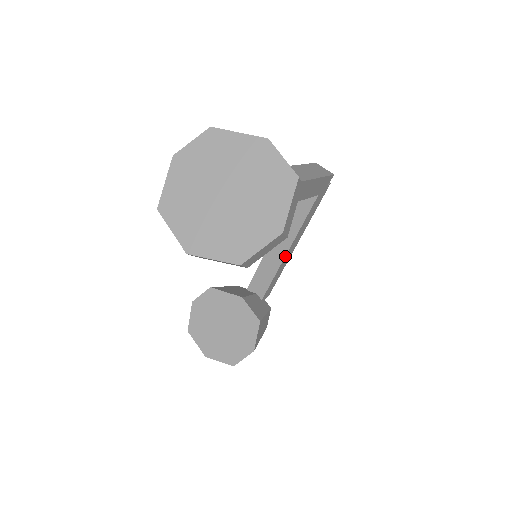
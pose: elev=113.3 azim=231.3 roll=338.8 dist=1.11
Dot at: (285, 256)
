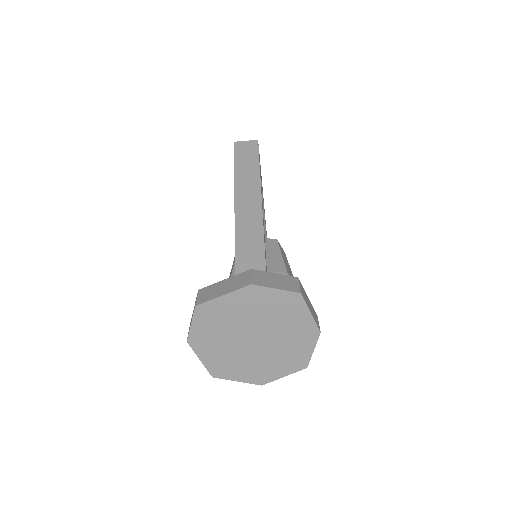
Dot at: (264, 214)
